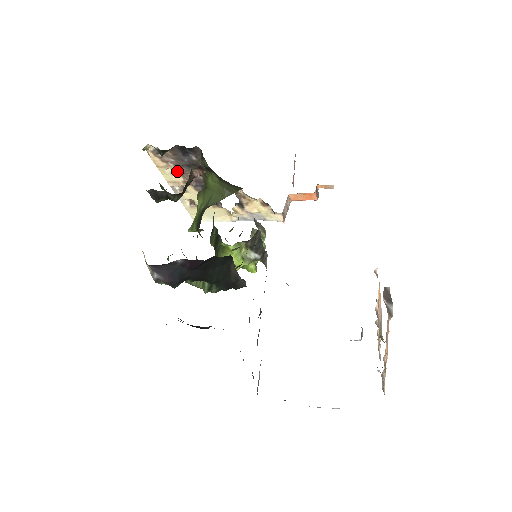
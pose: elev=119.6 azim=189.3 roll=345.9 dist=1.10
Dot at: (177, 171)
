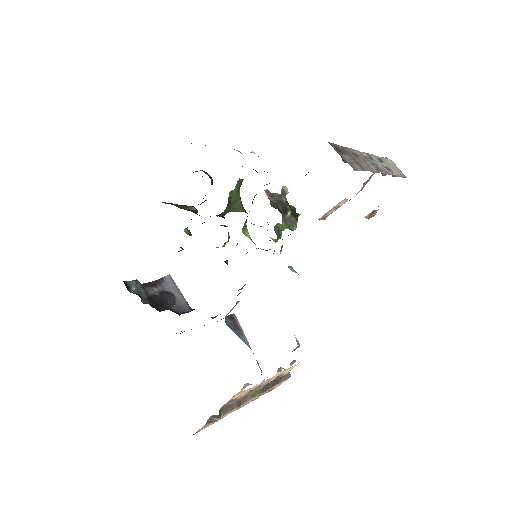
Dot at: occluded
